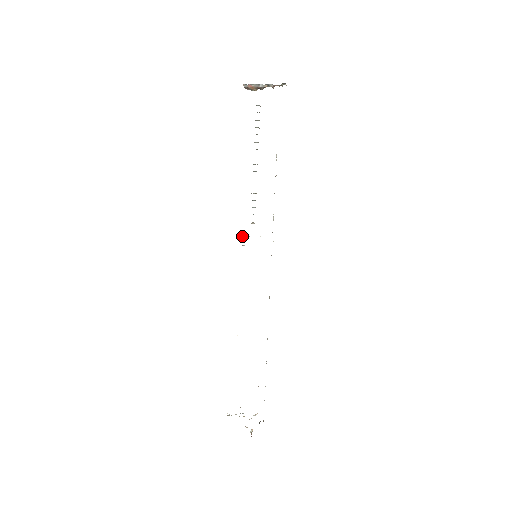
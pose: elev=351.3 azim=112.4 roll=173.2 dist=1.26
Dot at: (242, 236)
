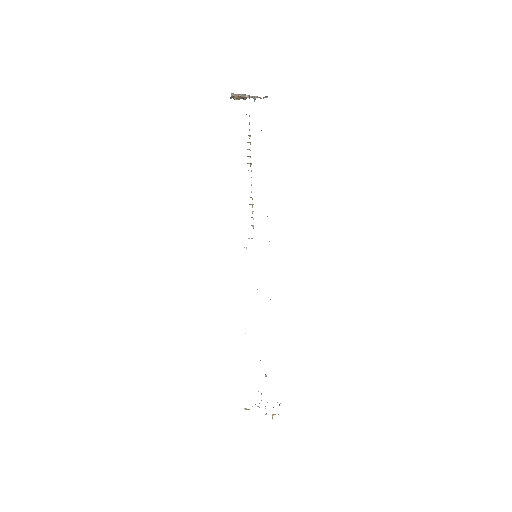
Dot at: occluded
